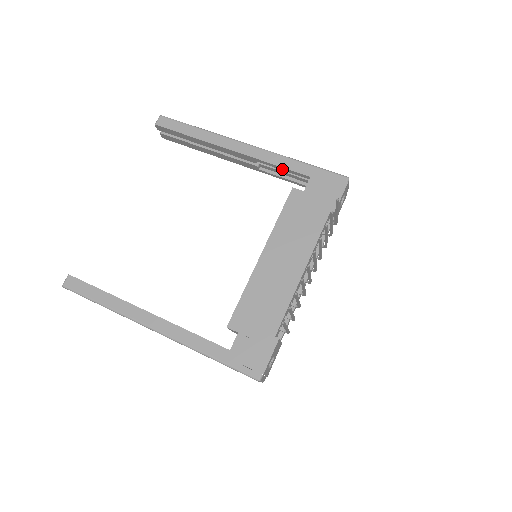
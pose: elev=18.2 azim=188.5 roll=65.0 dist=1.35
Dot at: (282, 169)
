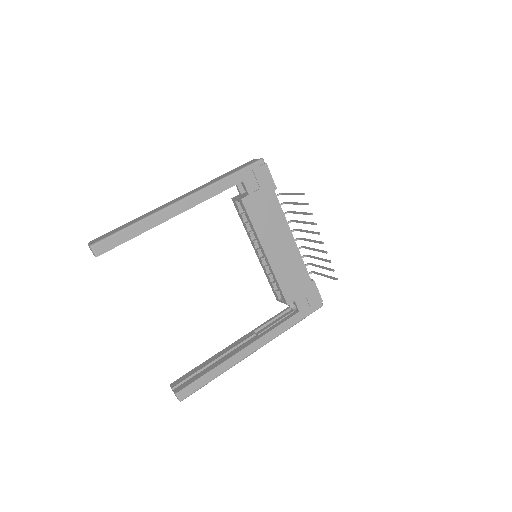
Dot at: (219, 193)
